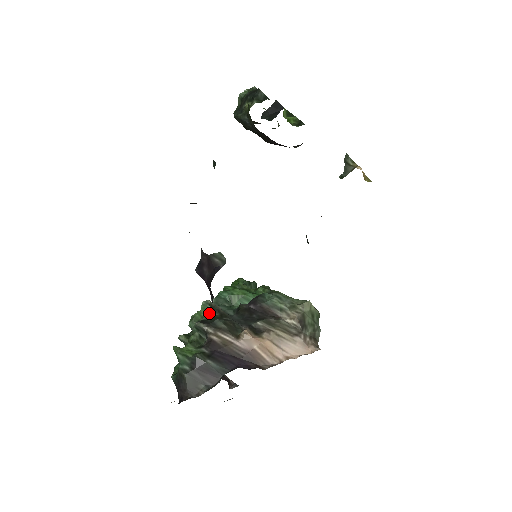
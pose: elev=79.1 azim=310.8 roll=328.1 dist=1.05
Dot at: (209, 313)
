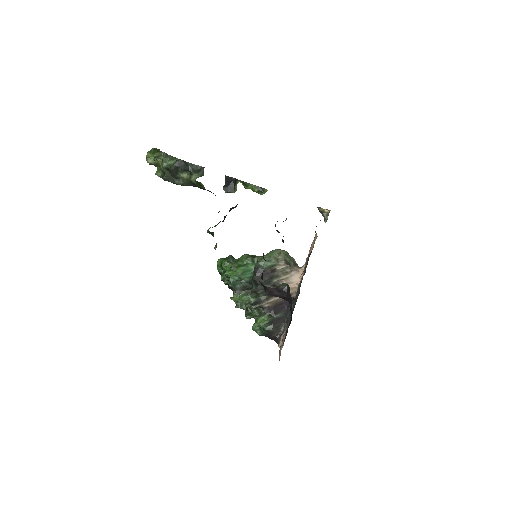
Dot at: (251, 297)
